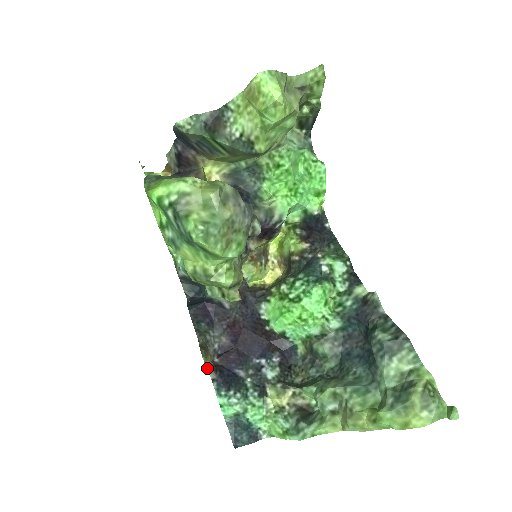
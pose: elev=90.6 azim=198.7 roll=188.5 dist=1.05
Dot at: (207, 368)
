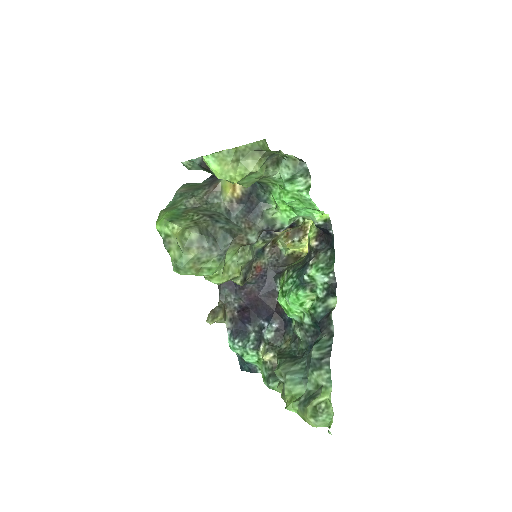
Dot at: (221, 322)
